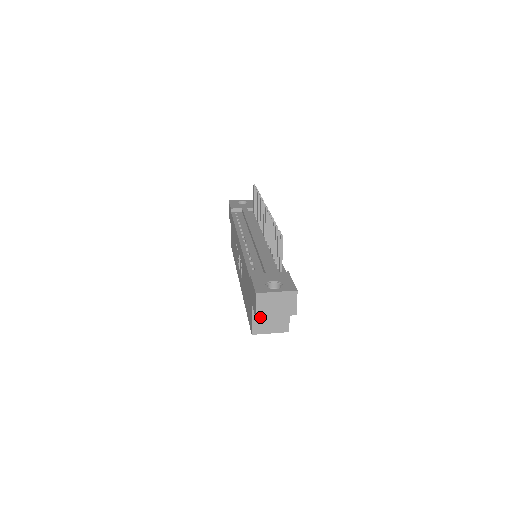
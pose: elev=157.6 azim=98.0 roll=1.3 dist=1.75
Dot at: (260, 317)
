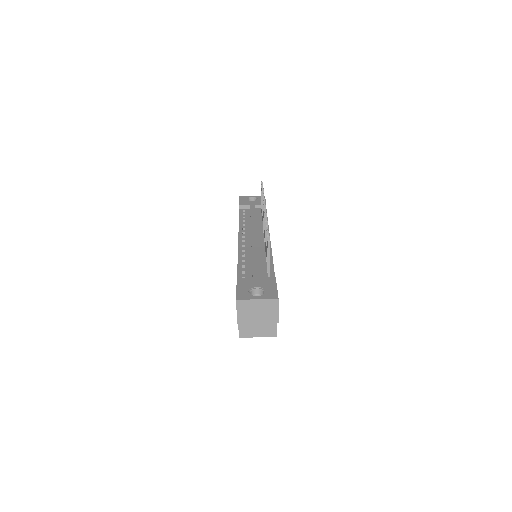
Dot at: (242, 323)
